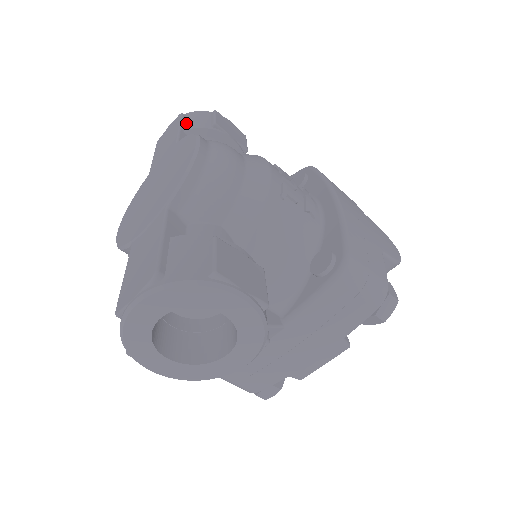
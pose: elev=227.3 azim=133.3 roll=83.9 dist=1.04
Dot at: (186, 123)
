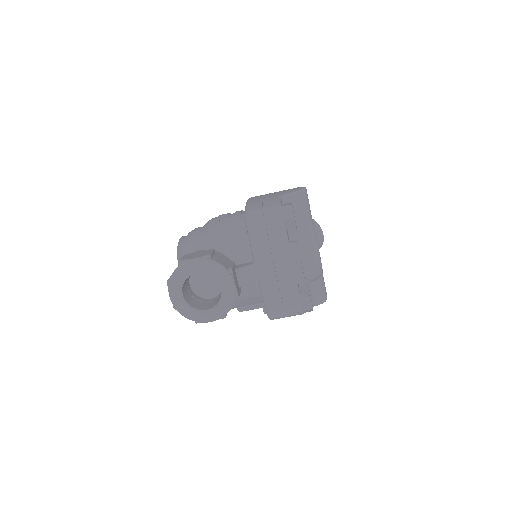
Dot at: occluded
